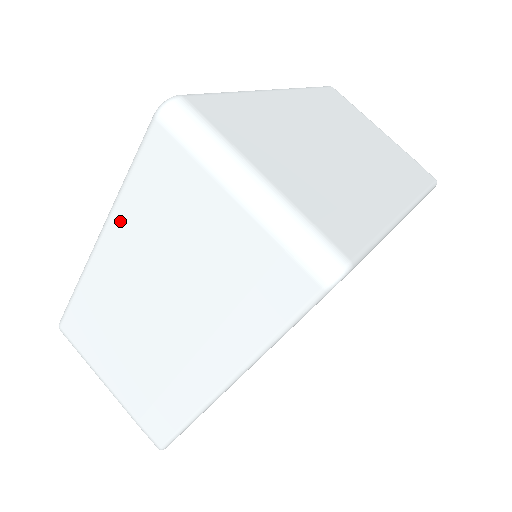
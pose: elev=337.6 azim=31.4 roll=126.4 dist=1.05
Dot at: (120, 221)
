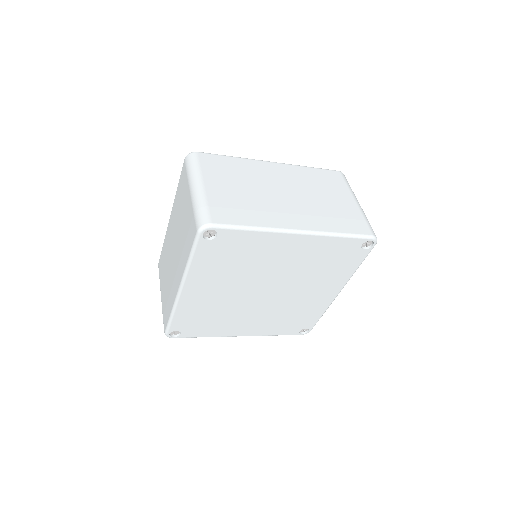
Dot at: (174, 205)
